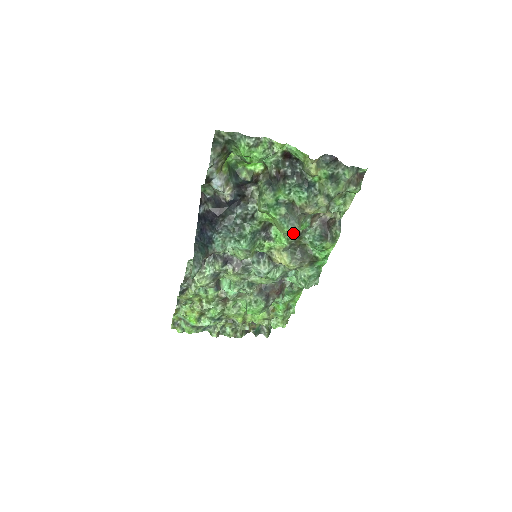
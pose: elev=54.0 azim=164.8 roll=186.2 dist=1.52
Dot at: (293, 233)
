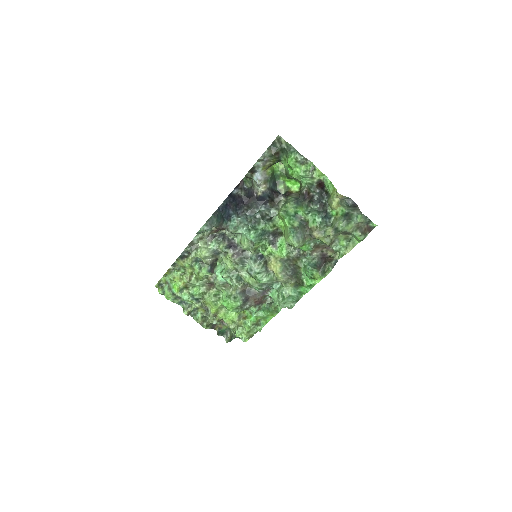
Dot at: (295, 244)
